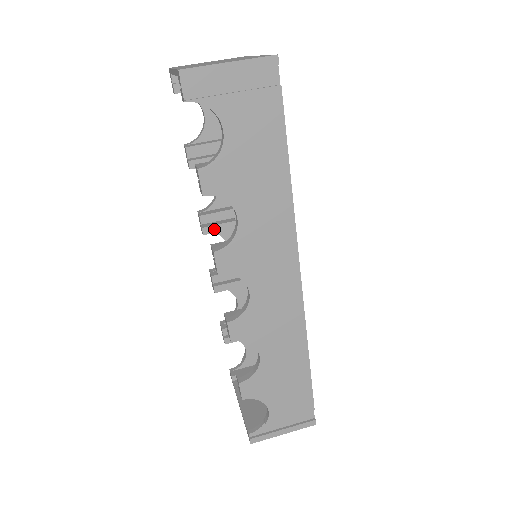
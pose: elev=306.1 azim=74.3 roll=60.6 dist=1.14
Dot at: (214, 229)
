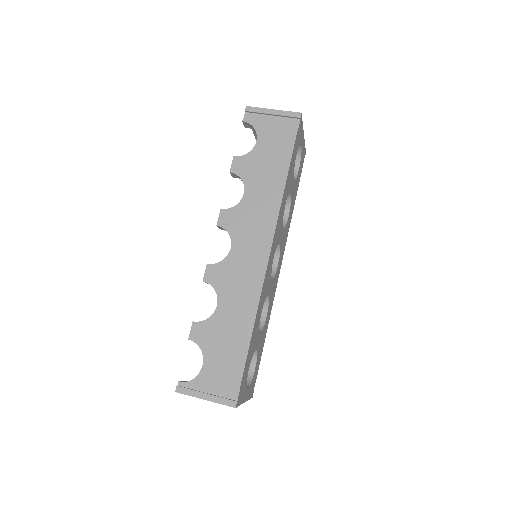
Dot at: occluded
